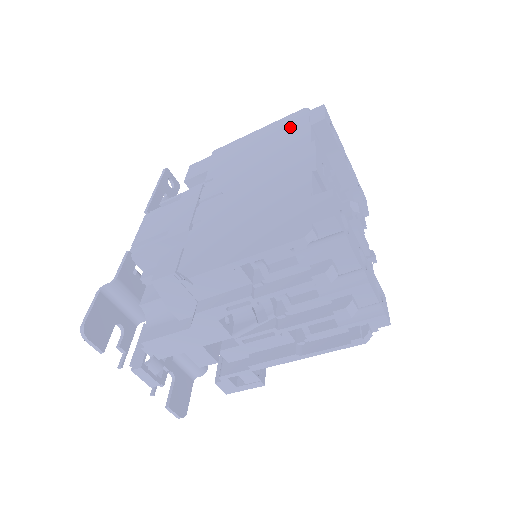
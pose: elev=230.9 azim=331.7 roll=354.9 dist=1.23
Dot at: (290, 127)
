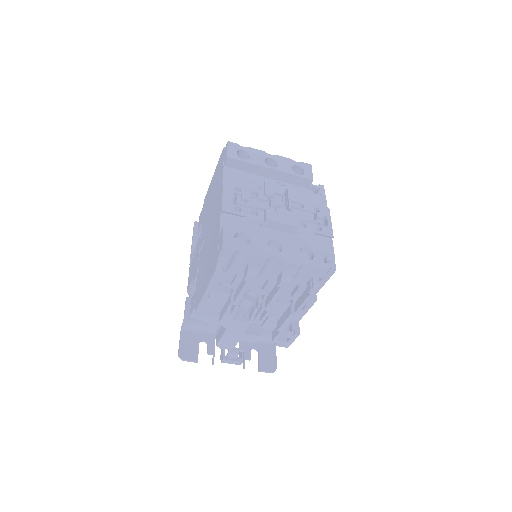
Dot at: (219, 170)
